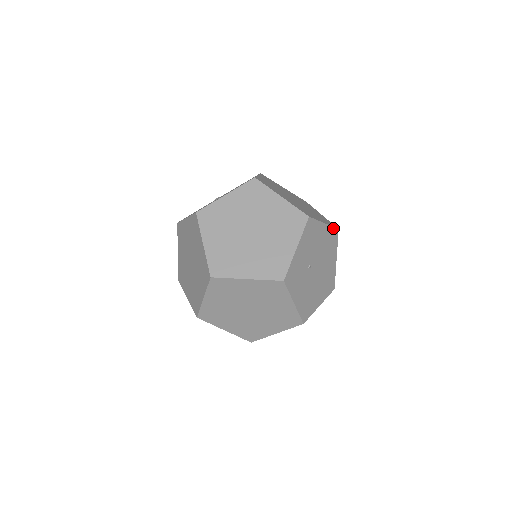
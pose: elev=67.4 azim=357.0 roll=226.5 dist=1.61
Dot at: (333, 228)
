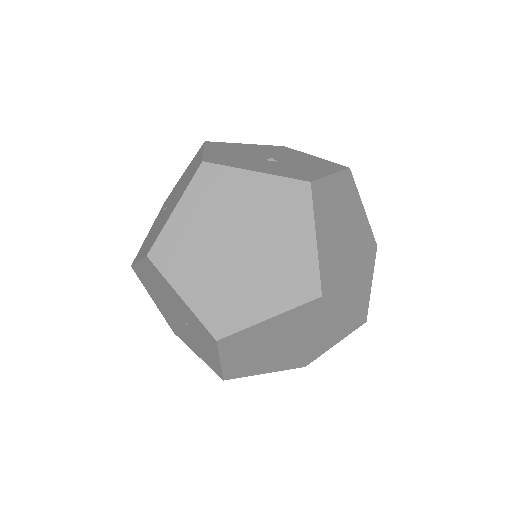
Dot at: occluded
